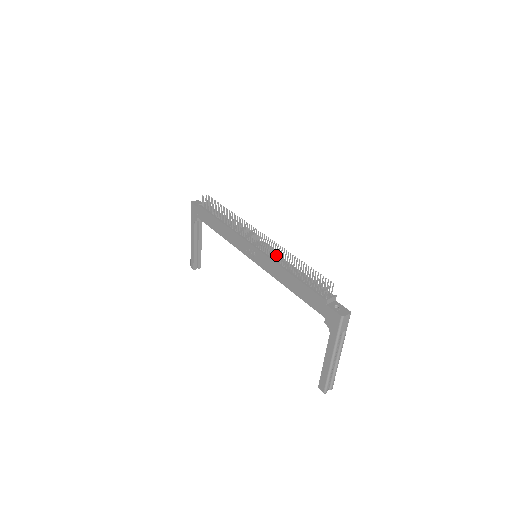
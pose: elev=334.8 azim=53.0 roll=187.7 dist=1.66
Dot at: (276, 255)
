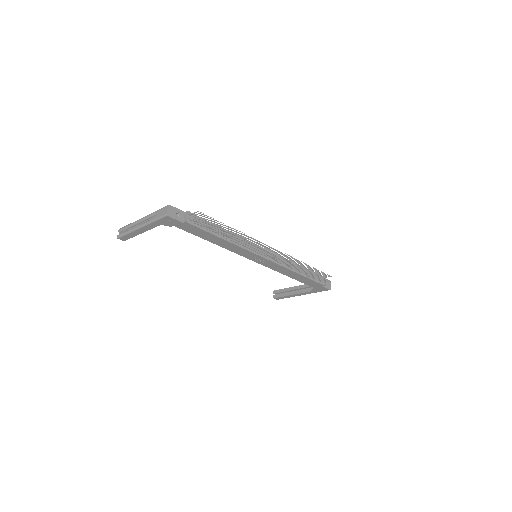
Dot at: (290, 265)
